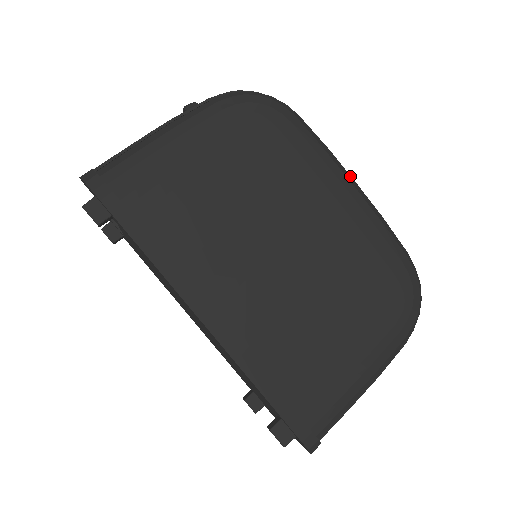
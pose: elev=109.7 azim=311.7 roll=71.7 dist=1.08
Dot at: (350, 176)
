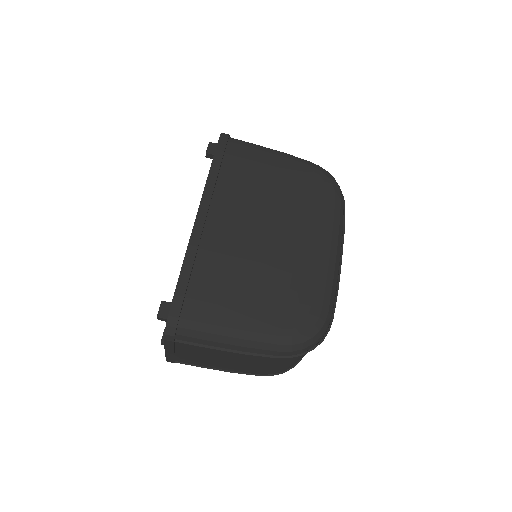
Dot at: (342, 254)
